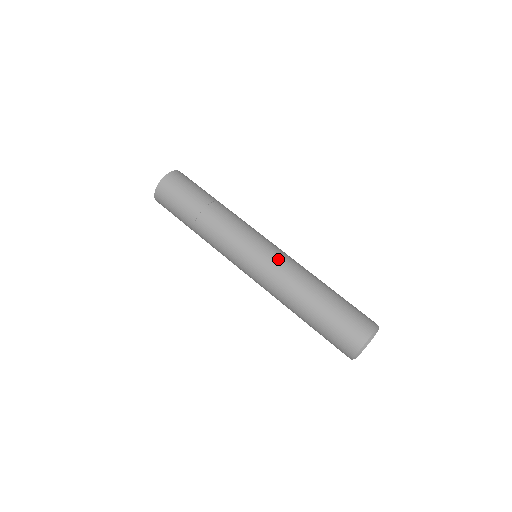
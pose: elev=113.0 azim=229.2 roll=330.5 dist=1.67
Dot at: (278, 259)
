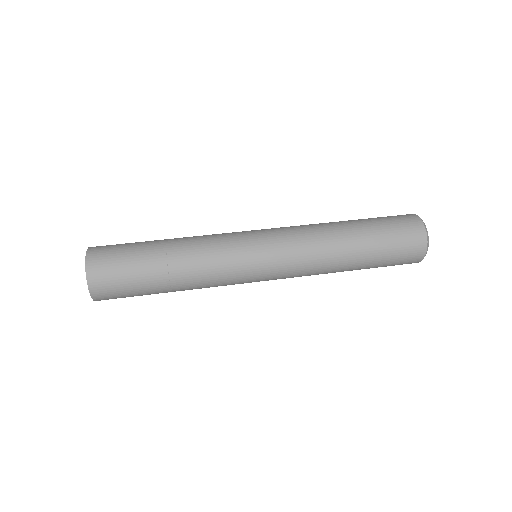
Dot at: occluded
